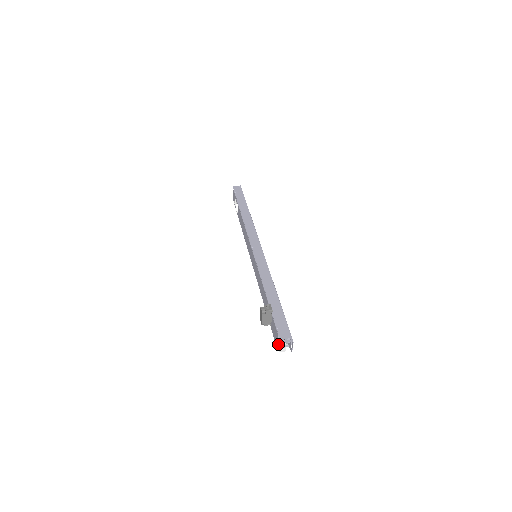
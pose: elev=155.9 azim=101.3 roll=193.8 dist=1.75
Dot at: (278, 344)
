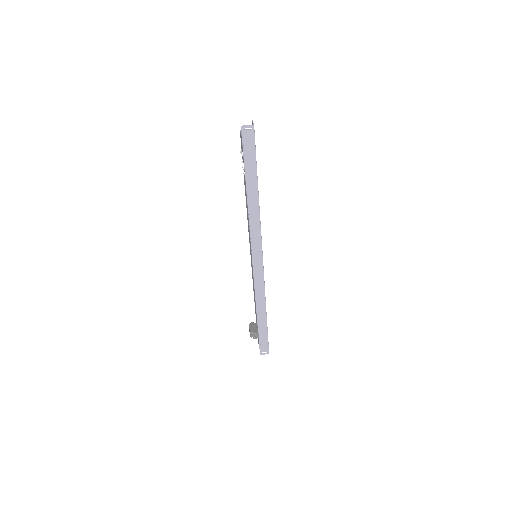
Dot at: occluded
